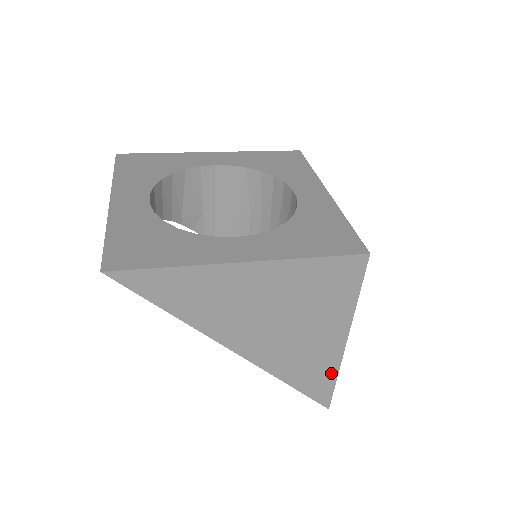
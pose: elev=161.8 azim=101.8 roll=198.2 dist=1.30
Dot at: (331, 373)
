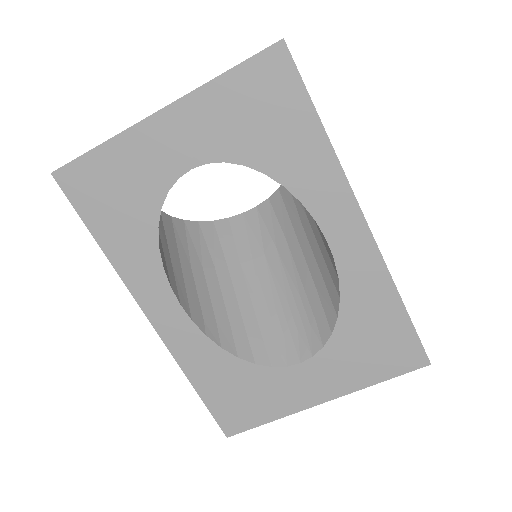
Dot at: occluded
